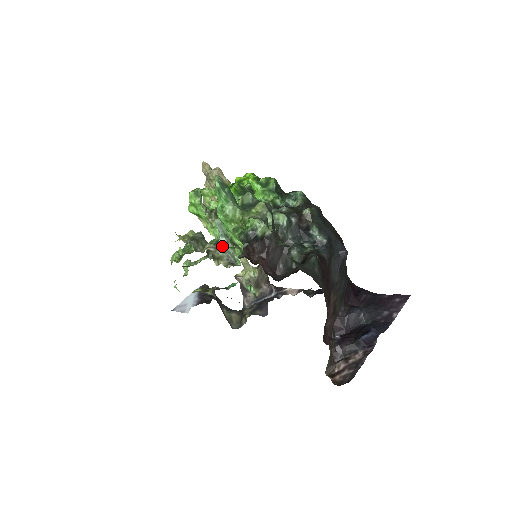
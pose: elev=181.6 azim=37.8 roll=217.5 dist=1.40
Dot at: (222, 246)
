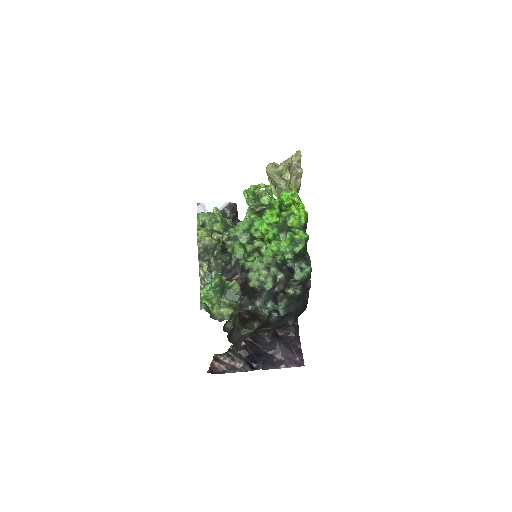
Dot at: (206, 282)
